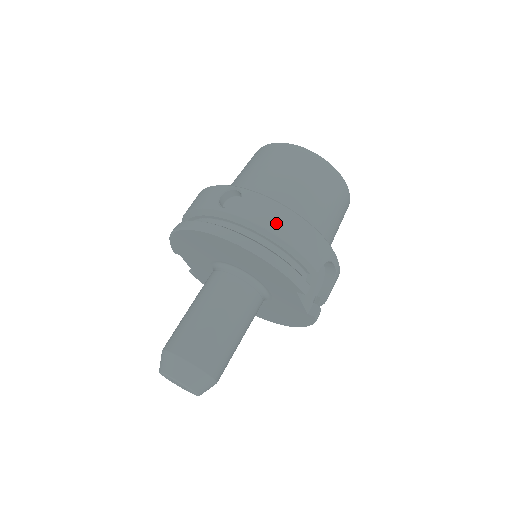
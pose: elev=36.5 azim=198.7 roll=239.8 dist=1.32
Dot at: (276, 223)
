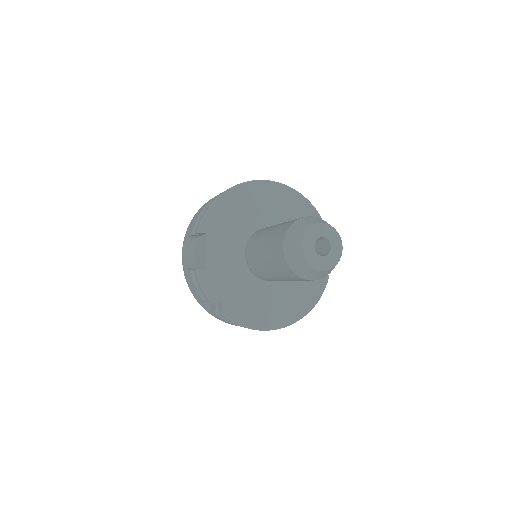
Dot at: occluded
